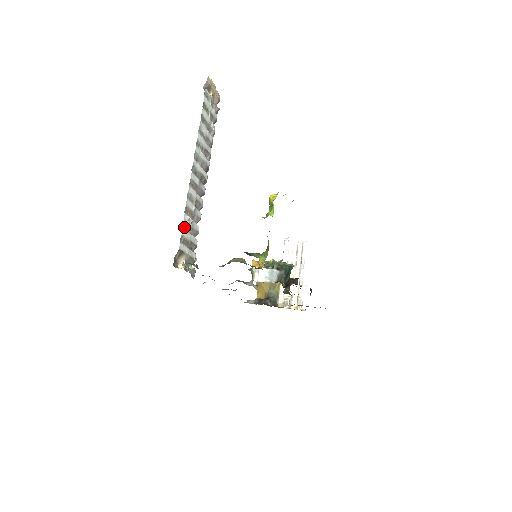
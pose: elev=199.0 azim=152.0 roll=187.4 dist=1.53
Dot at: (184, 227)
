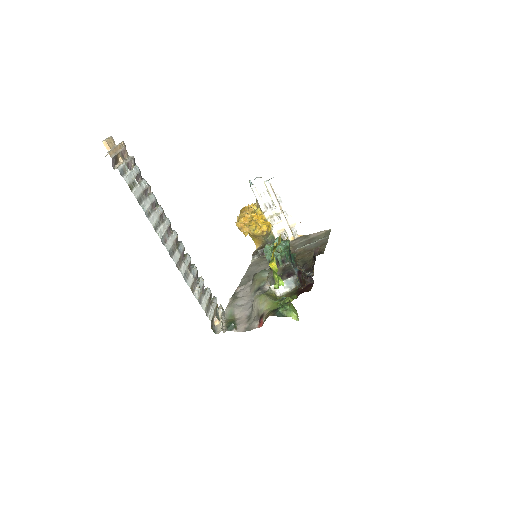
Dot at: (200, 302)
